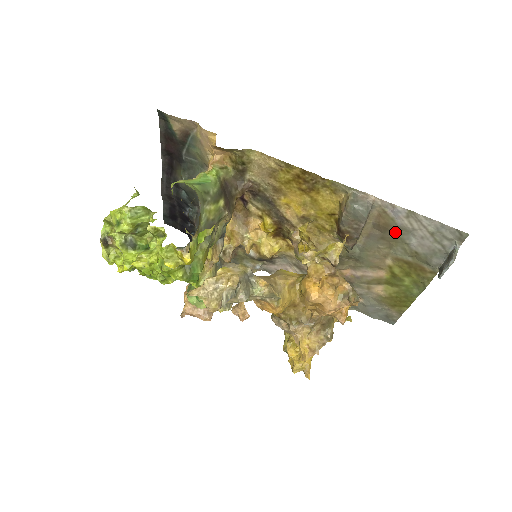
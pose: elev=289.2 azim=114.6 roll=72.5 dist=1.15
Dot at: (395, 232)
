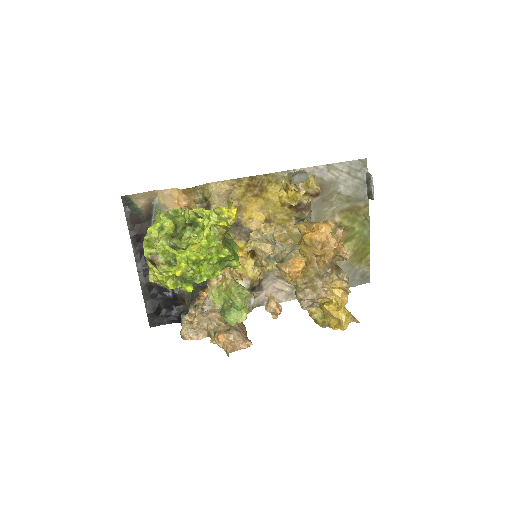
Dot at: (328, 189)
